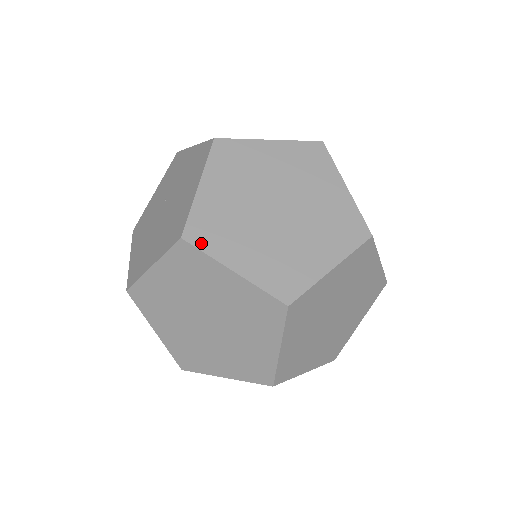
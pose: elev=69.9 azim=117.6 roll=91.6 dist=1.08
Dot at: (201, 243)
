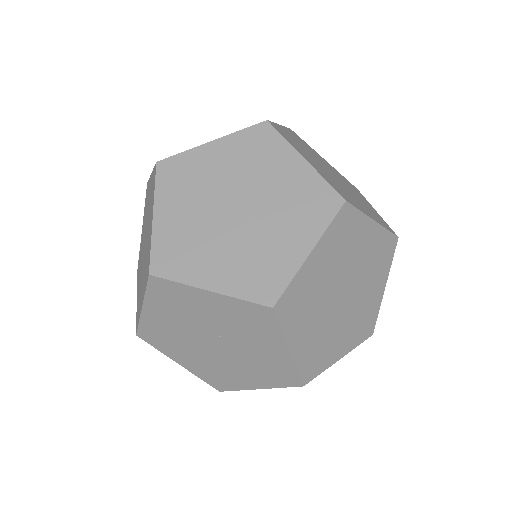
Dot at: occluded
